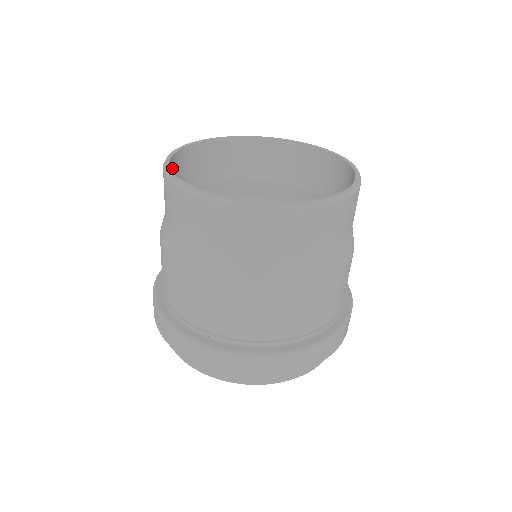
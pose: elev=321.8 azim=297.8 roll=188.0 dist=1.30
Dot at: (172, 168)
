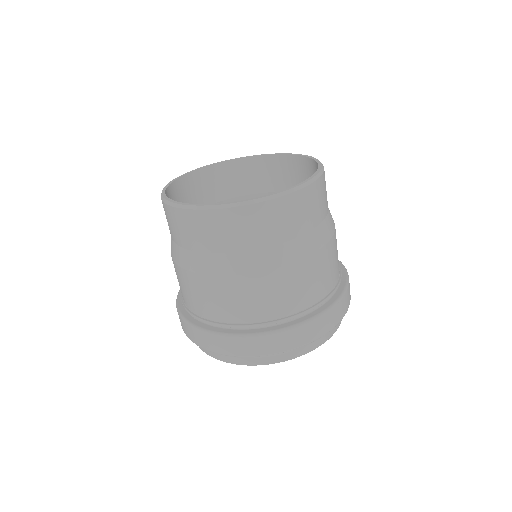
Dot at: occluded
